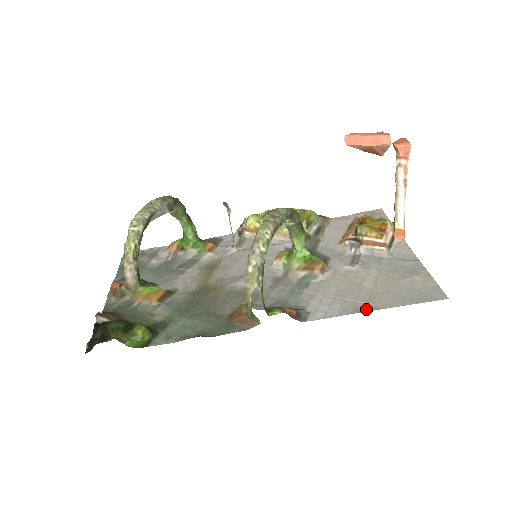
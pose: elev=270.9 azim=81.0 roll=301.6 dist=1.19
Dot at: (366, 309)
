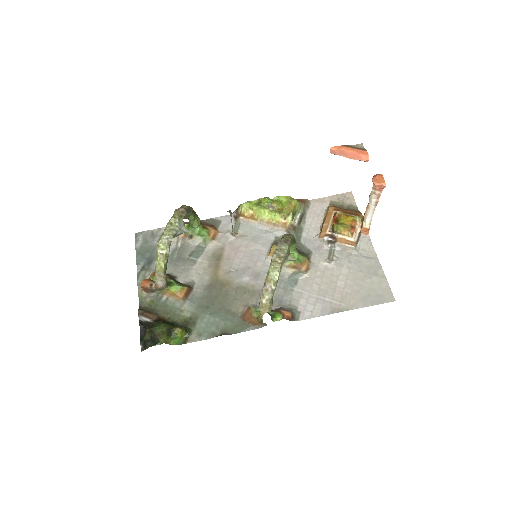
Dot at: (340, 310)
